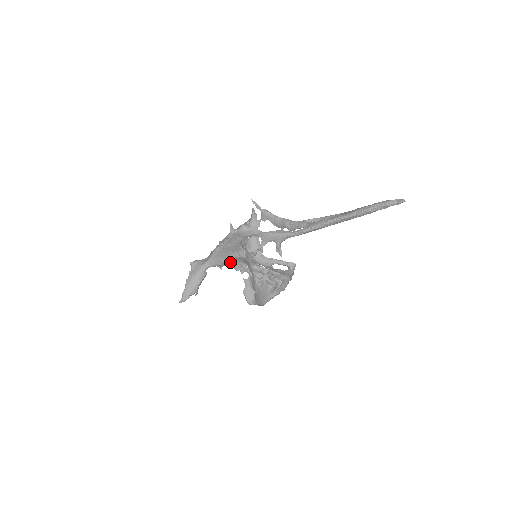
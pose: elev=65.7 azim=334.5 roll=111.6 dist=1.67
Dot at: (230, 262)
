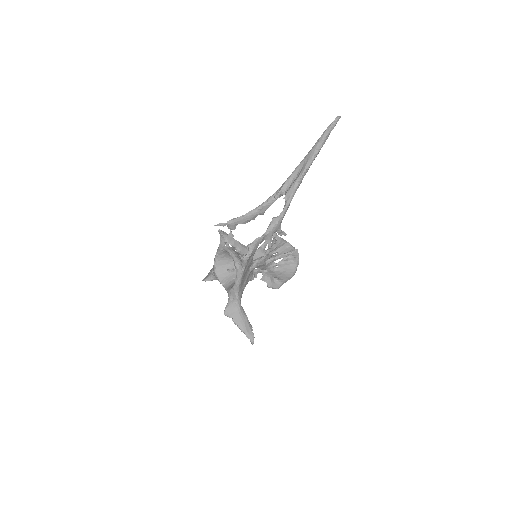
Dot at: (247, 280)
